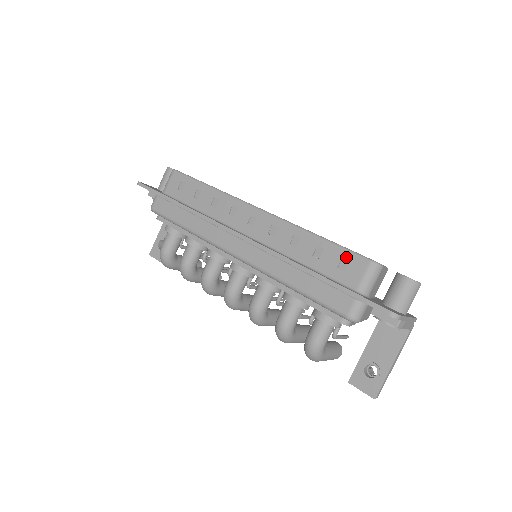
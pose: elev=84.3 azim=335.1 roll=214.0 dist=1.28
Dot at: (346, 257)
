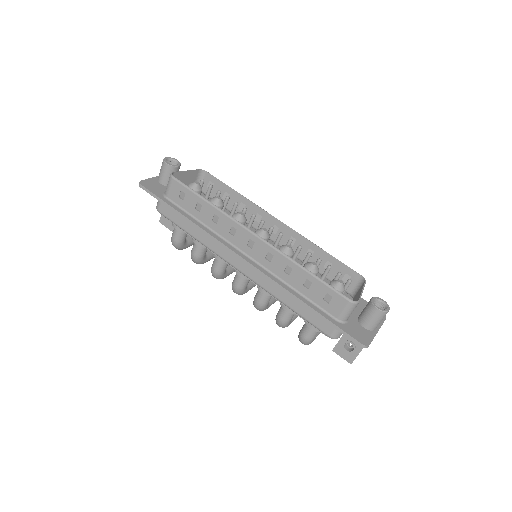
Dot at: (330, 293)
